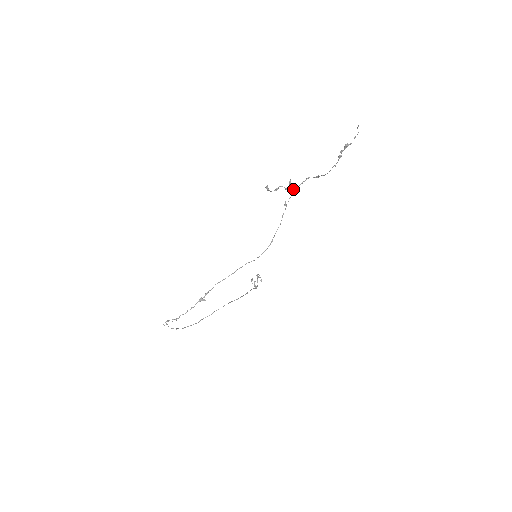
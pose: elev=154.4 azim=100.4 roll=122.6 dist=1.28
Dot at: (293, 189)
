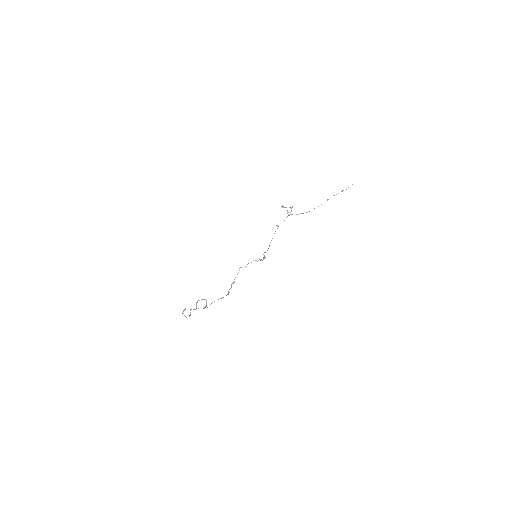
Dot at: (287, 216)
